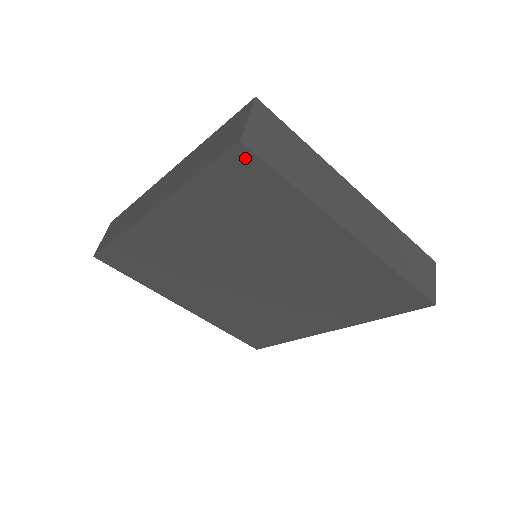
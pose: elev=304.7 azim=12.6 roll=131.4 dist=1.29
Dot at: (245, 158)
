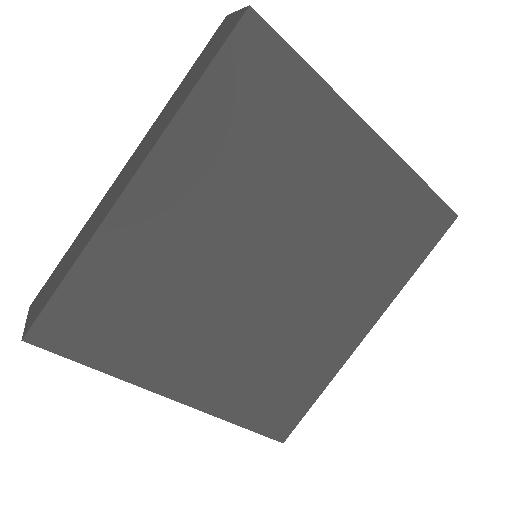
Dot at: (256, 33)
